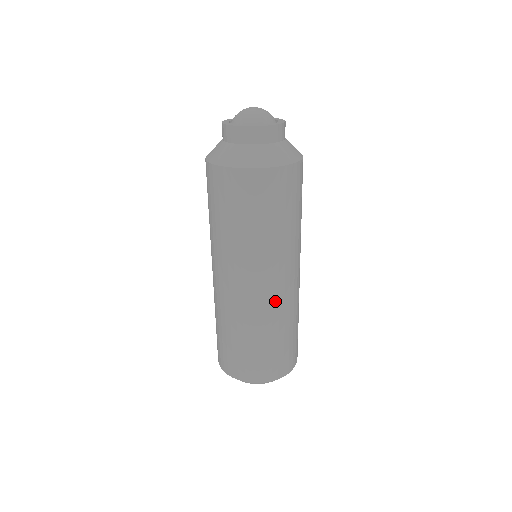
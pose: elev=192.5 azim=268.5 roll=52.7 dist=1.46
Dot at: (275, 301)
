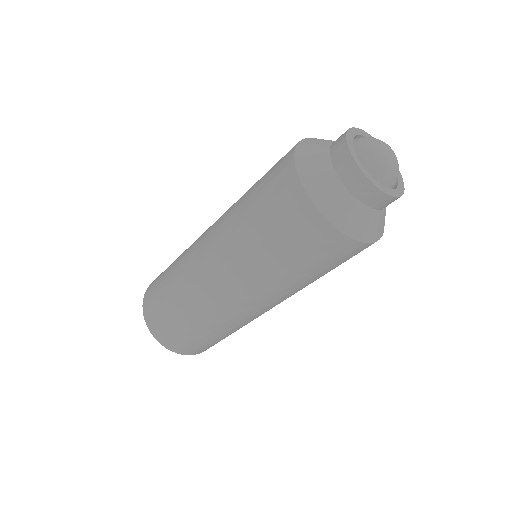
Dot at: (252, 317)
